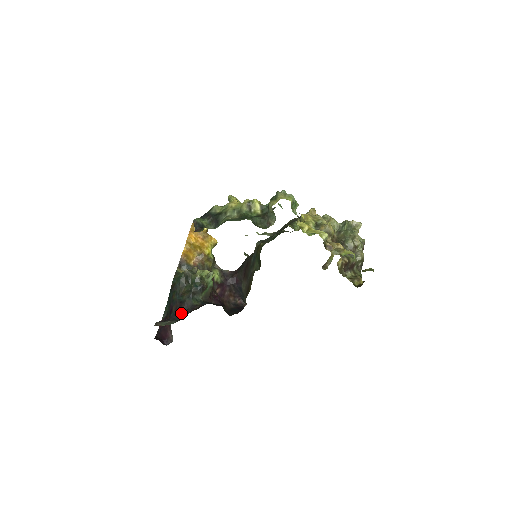
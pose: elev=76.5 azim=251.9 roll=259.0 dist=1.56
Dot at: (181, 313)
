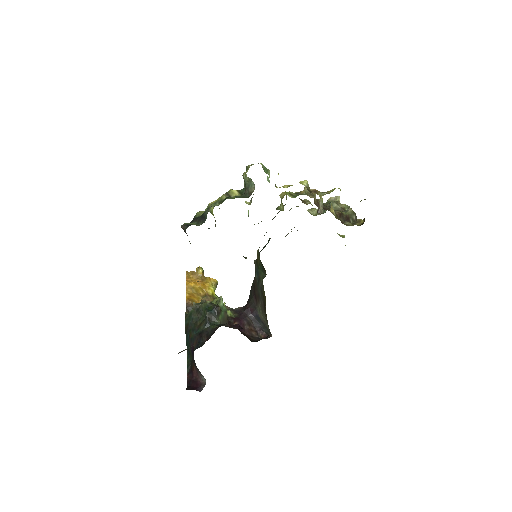
Dot at: (203, 342)
